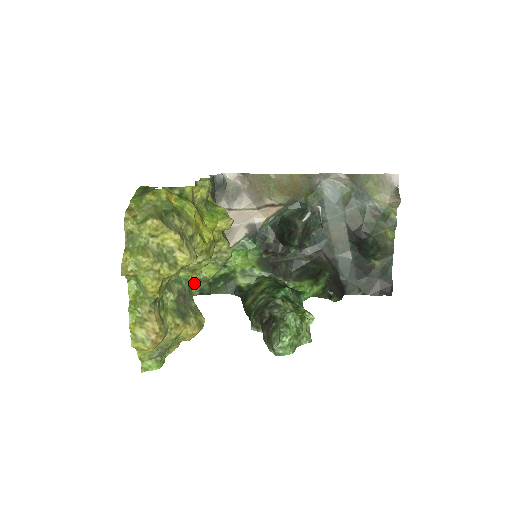
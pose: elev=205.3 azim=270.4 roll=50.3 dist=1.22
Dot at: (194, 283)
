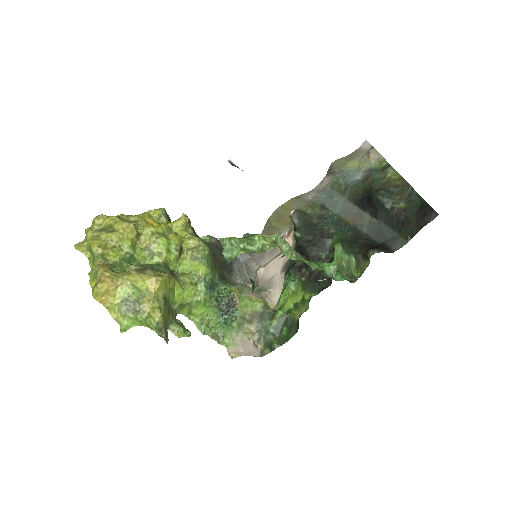
Dot at: (185, 281)
